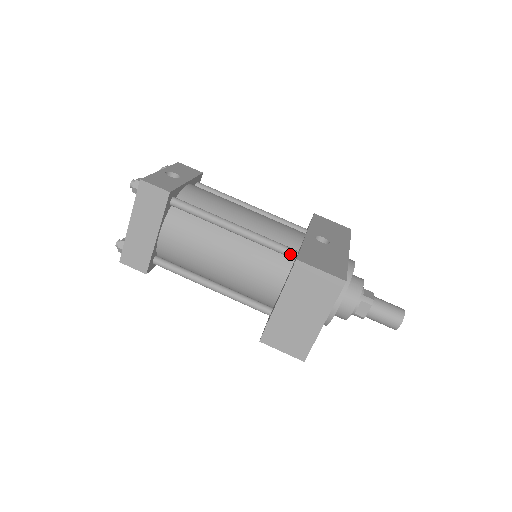
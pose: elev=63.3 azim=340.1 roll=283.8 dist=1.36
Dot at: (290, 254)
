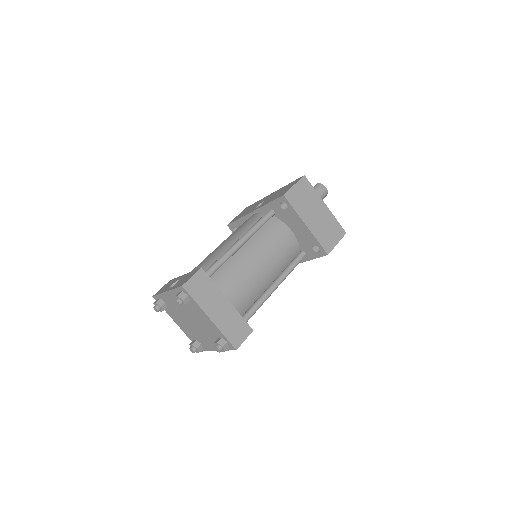
Dot at: (271, 214)
